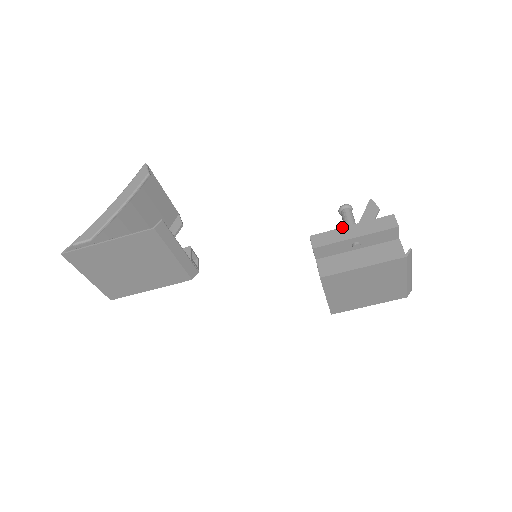
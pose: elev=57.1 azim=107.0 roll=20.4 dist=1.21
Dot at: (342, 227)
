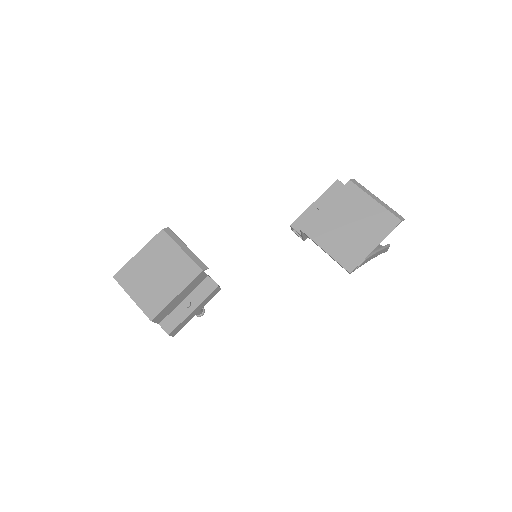
Dot at: occluded
